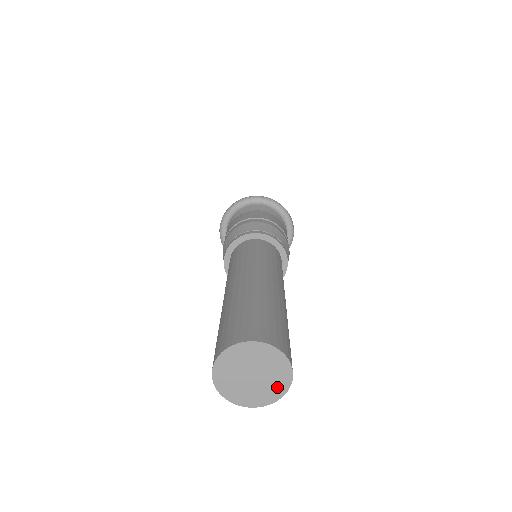
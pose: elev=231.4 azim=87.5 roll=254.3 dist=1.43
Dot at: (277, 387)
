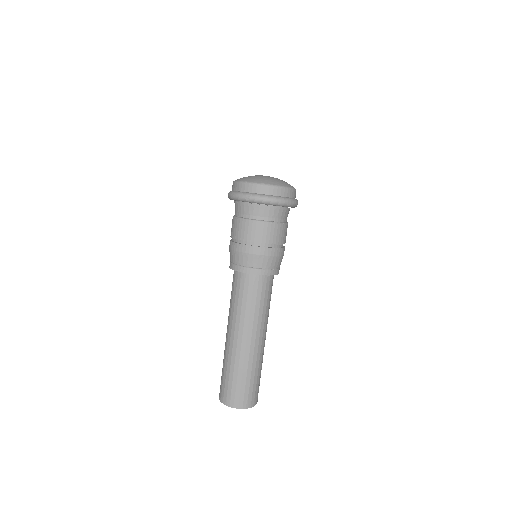
Dot at: occluded
